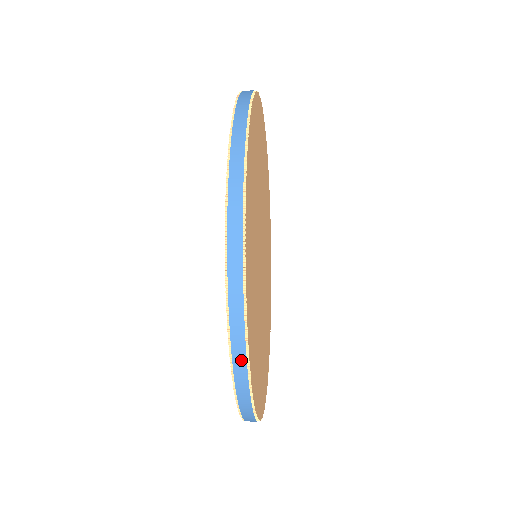
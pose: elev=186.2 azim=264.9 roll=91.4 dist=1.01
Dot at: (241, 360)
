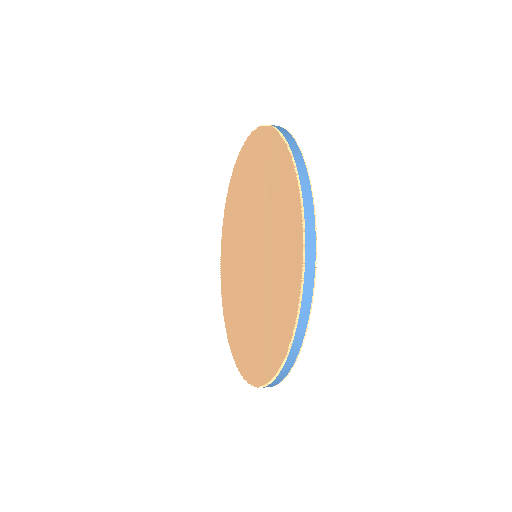
Dot at: occluded
